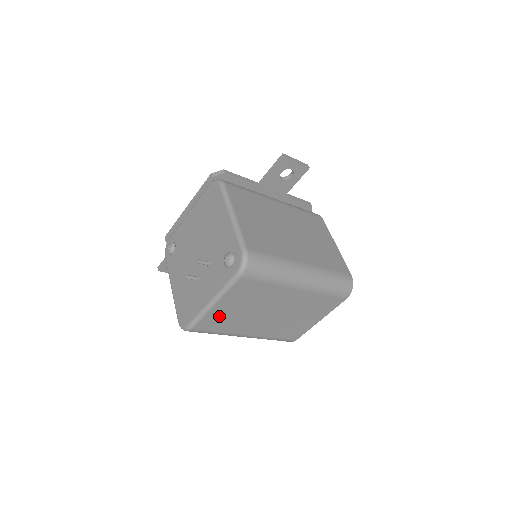
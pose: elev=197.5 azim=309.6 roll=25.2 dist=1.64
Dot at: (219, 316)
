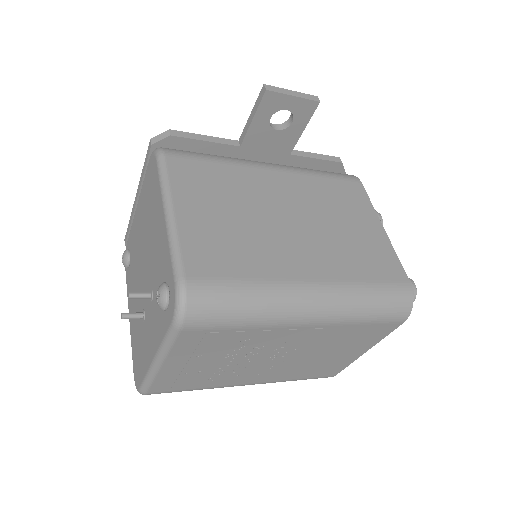
Dot at: (181, 375)
